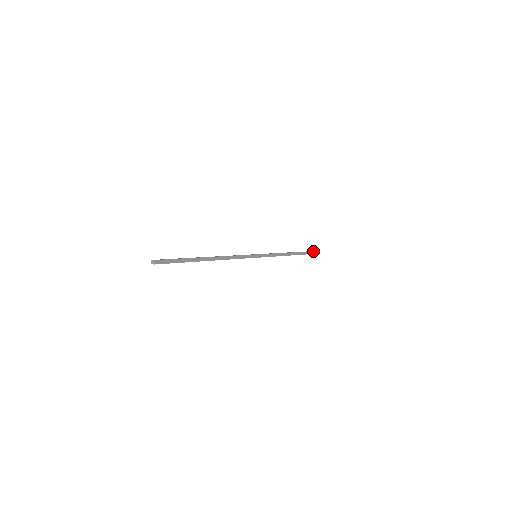
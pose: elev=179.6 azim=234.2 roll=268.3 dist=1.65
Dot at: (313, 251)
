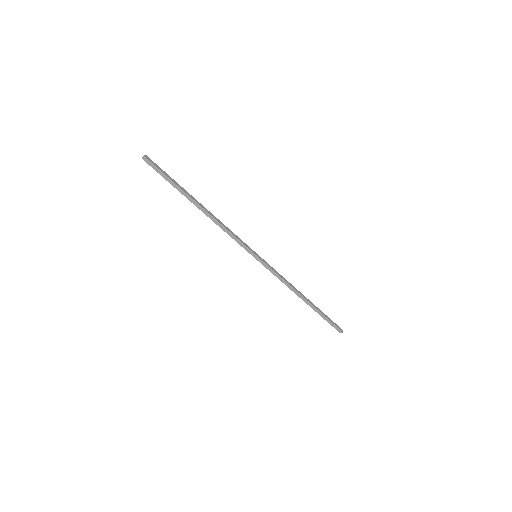
Dot at: occluded
